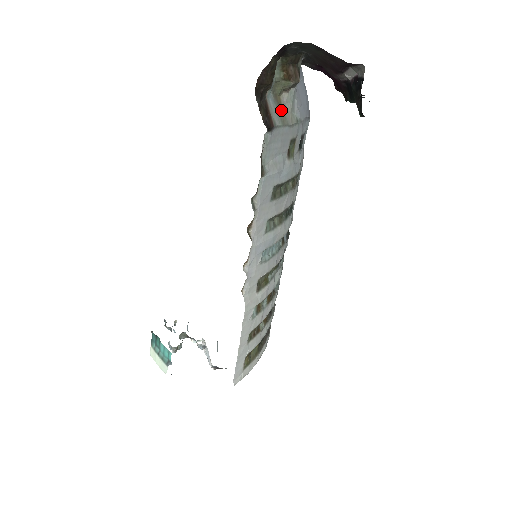
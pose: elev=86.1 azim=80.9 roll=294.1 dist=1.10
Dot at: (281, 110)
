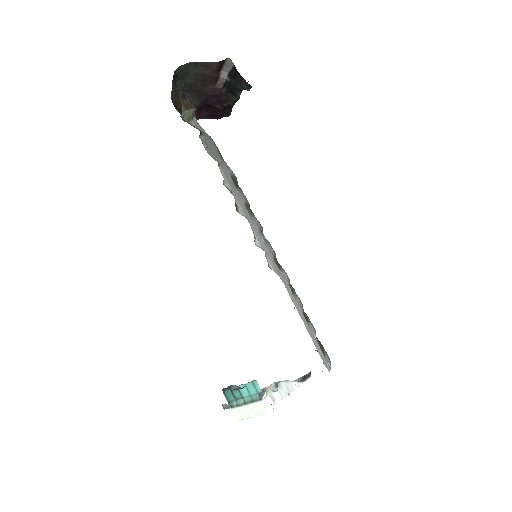
Dot at: occluded
